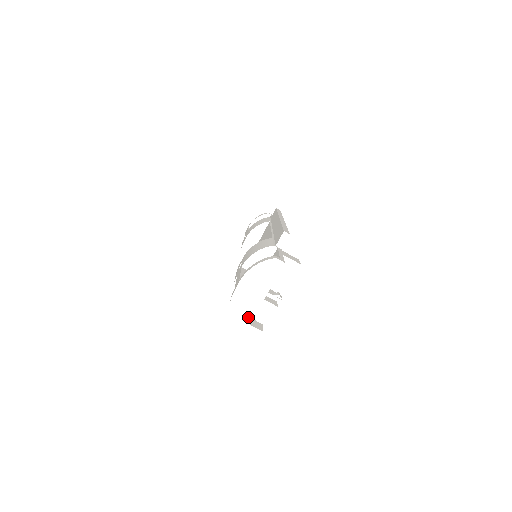
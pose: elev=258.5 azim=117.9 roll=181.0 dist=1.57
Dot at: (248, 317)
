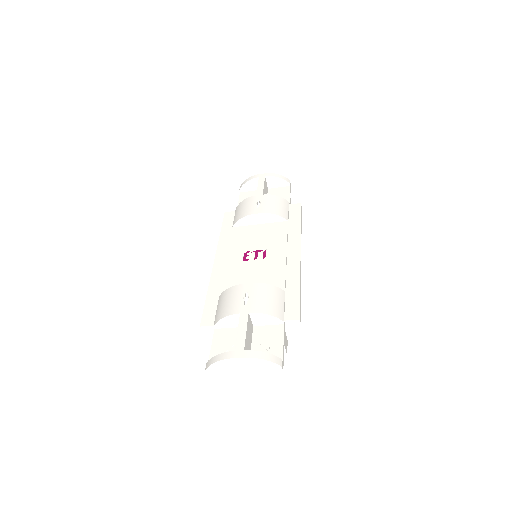
Dot at: (224, 372)
